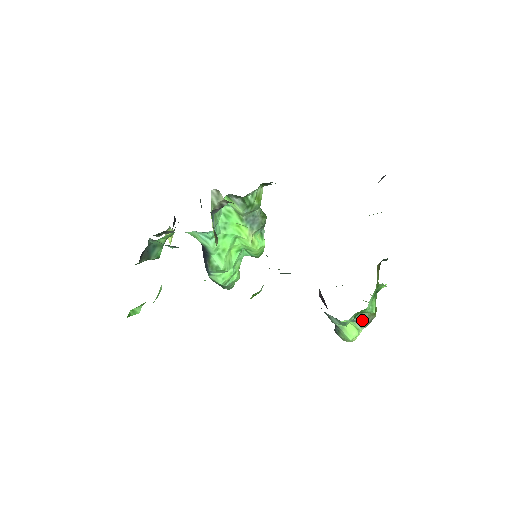
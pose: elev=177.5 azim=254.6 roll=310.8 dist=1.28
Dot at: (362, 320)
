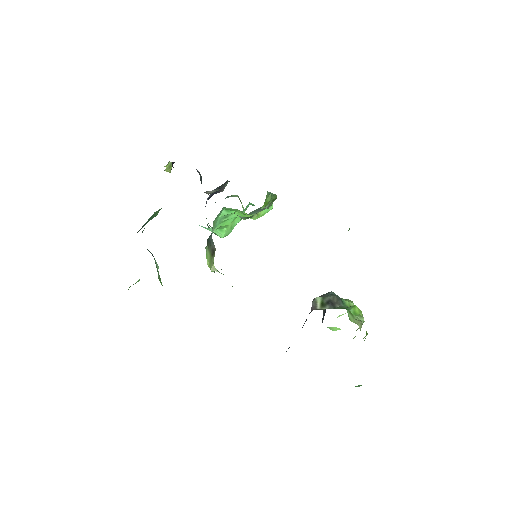
Dot at: occluded
